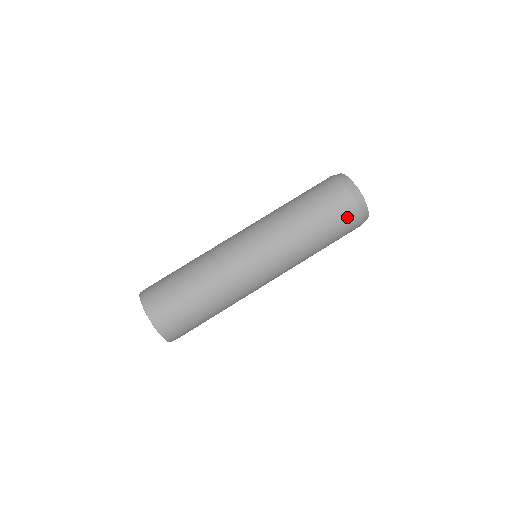
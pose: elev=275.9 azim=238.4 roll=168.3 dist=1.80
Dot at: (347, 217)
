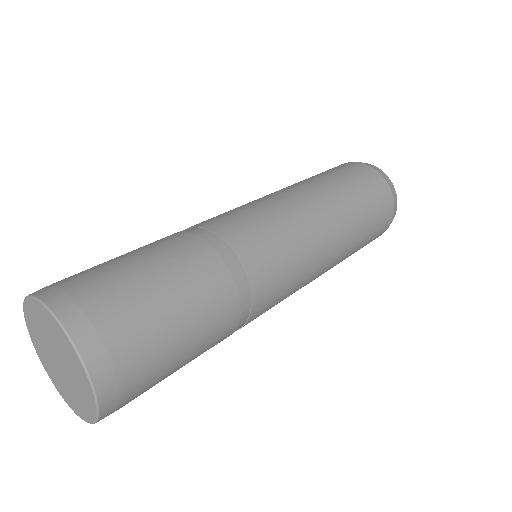
Dot at: (342, 167)
